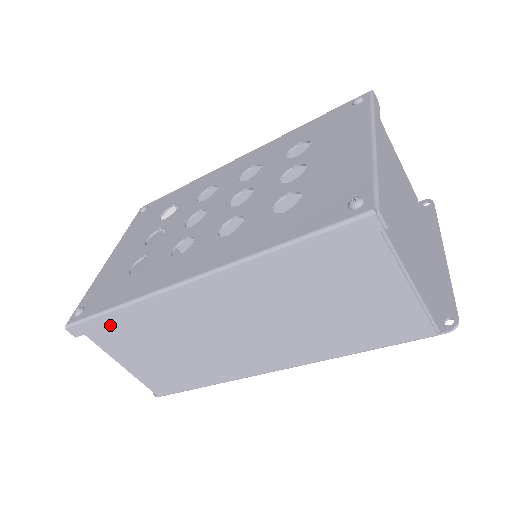
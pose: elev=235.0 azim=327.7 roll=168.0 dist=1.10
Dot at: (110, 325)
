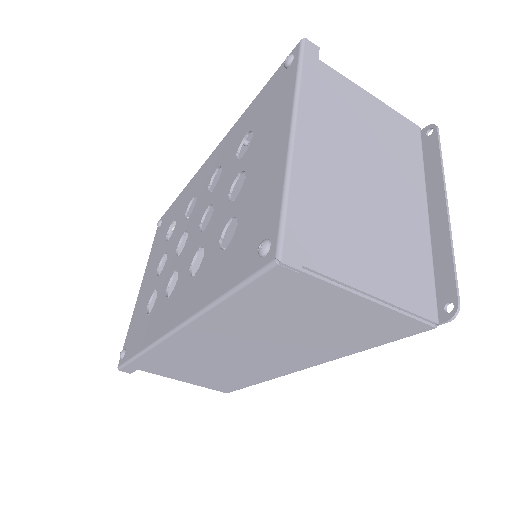
Dot at: (145, 364)
